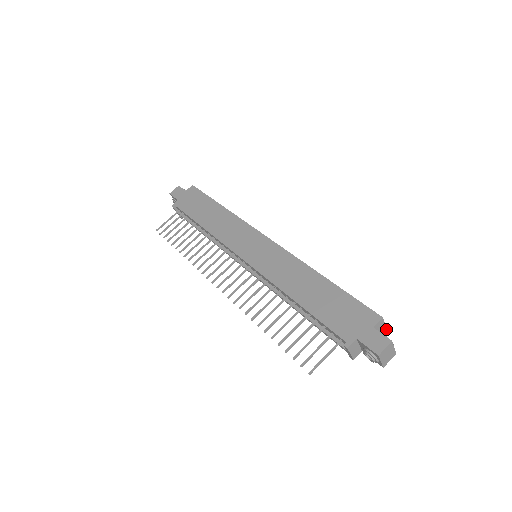
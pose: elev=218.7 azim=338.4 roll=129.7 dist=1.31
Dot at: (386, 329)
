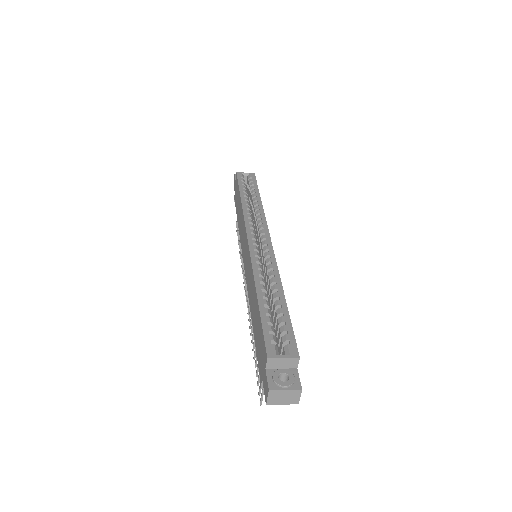
Dot at: (296, 358)
